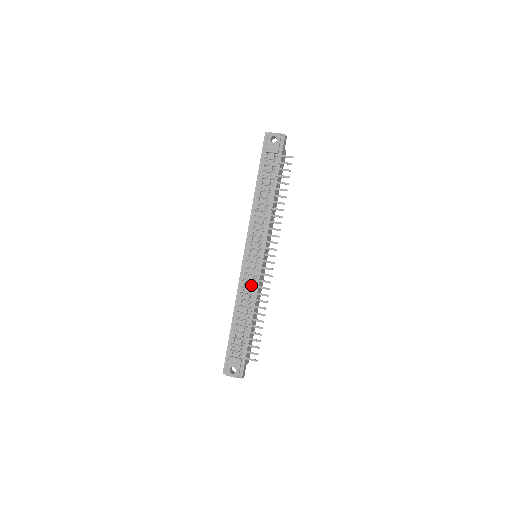
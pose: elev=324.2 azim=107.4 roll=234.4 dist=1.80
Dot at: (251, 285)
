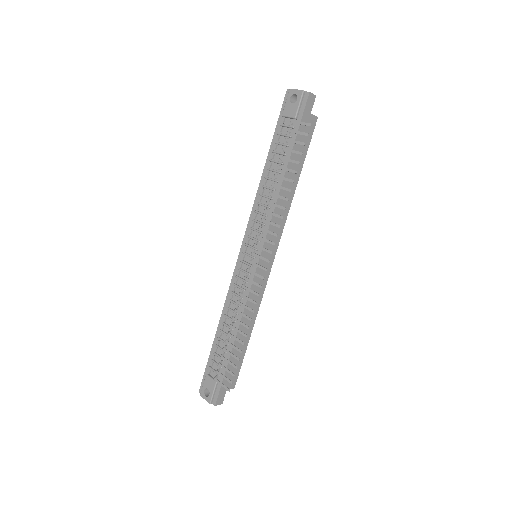
Dot at: (241, 292)
